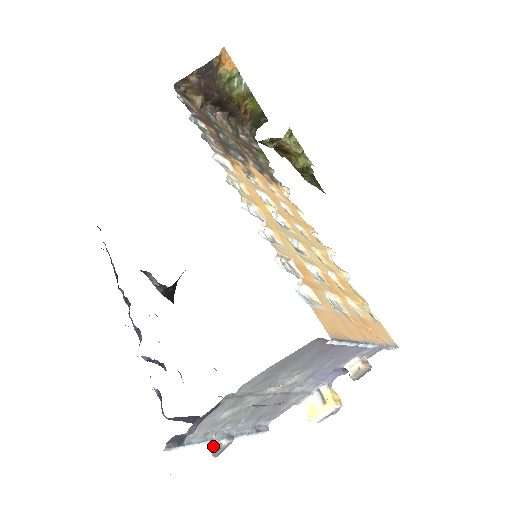
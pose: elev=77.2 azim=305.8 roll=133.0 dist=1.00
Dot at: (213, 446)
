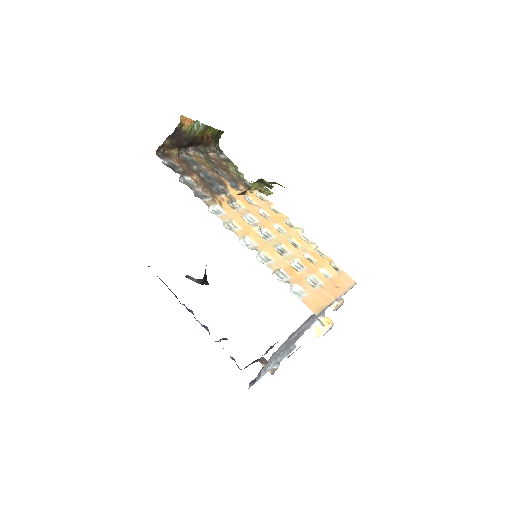
Dot at: (270, 370)
